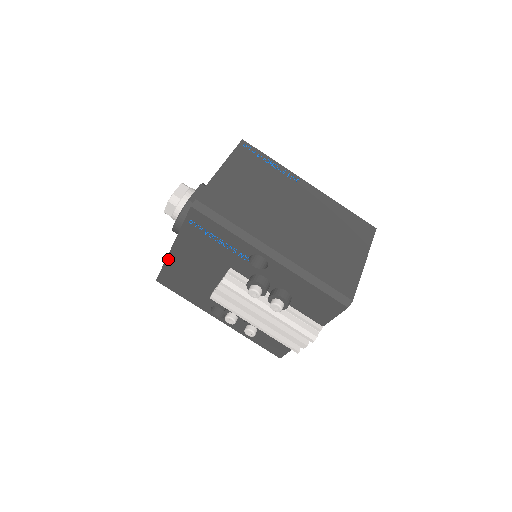
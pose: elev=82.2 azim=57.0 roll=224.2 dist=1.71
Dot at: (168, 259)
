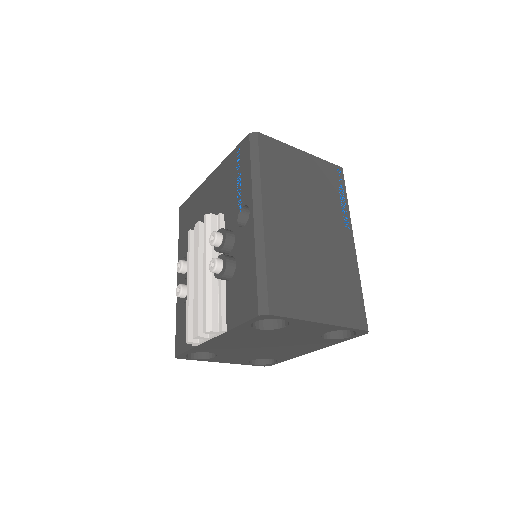
Dot at: (201, 186)
